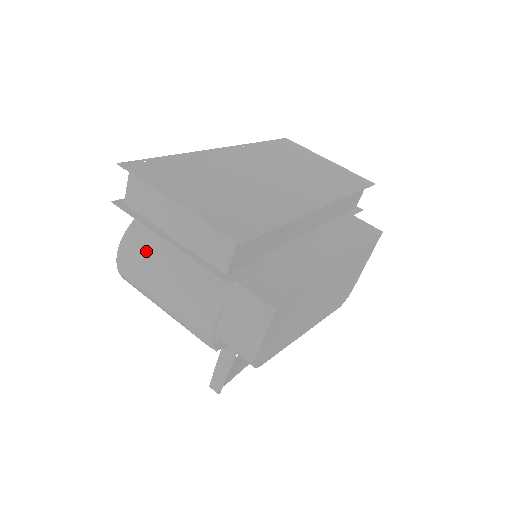
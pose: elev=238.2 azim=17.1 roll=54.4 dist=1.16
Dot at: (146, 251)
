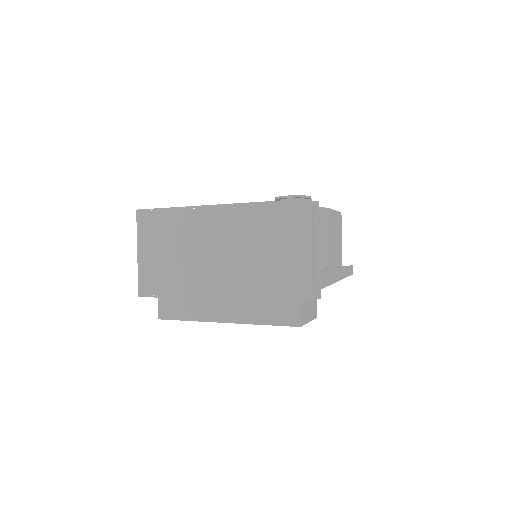
Dot at: occluded
